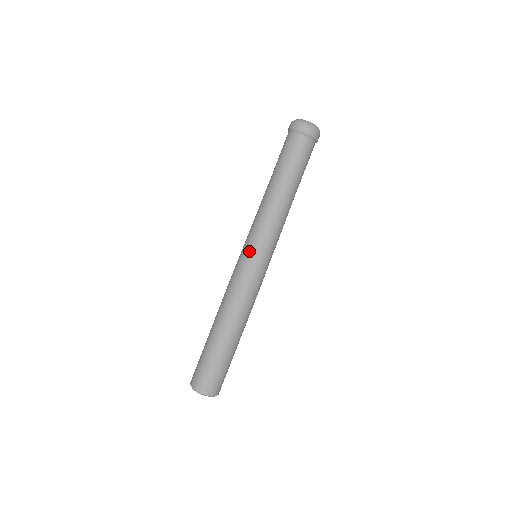
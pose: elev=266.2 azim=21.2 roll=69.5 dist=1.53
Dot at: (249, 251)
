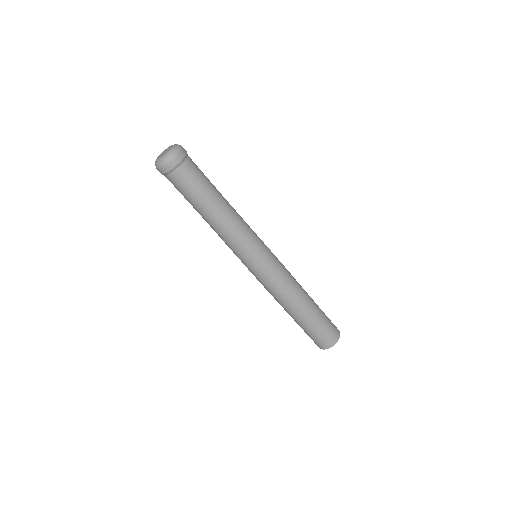
Dot at: occluded
